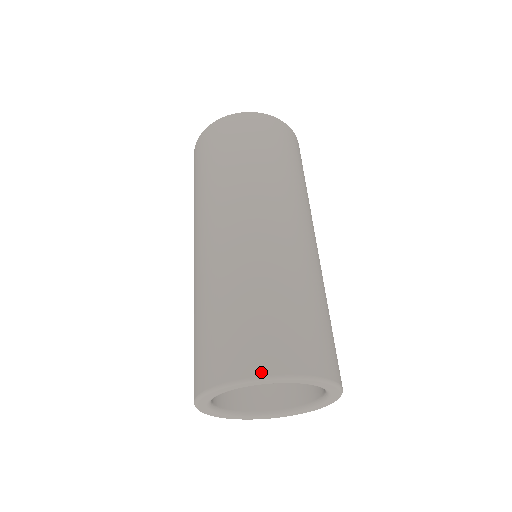
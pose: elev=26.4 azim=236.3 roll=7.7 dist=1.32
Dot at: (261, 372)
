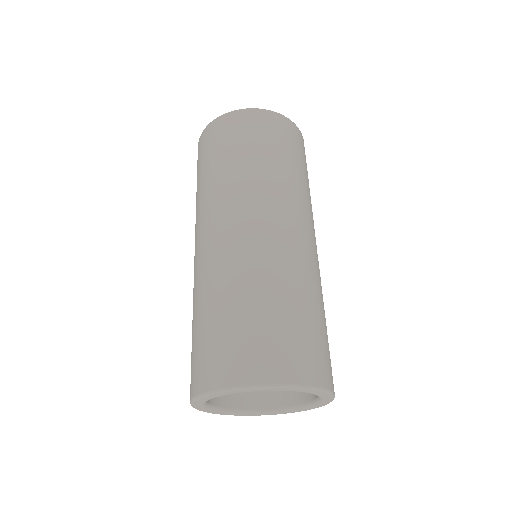
Dot at: (207, 387)
